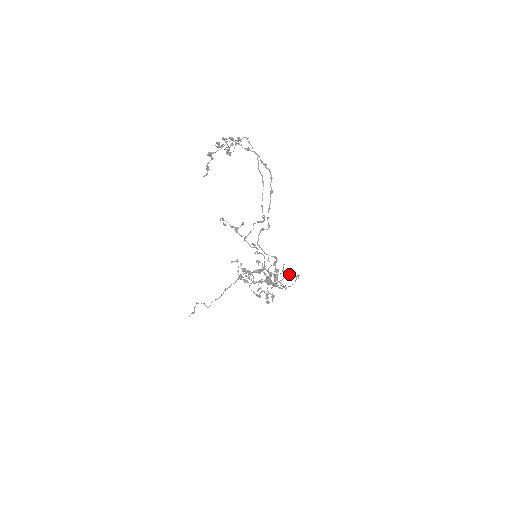
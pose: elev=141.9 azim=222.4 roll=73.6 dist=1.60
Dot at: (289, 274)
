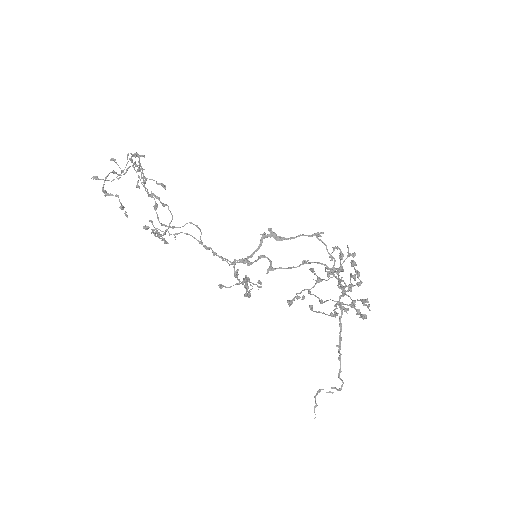
Dot at: (268, 236)
